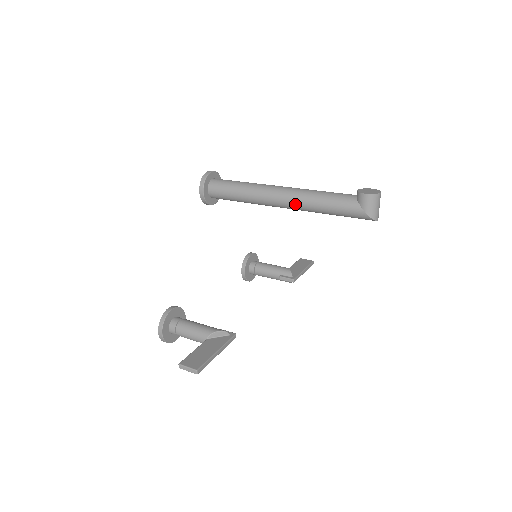
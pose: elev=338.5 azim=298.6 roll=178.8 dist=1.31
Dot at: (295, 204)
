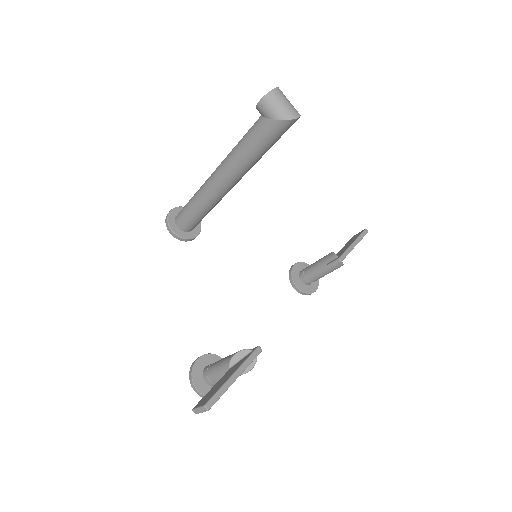
Dot at: (229, 174)
